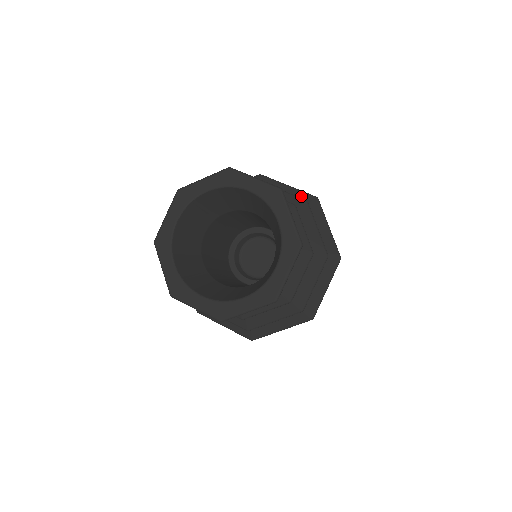
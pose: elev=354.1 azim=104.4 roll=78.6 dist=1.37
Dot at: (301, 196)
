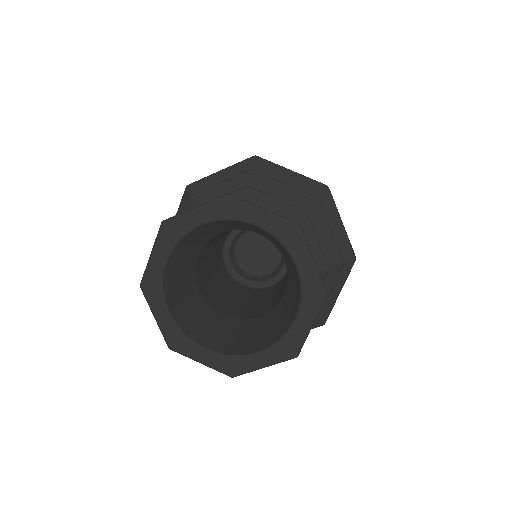
Dot at: (308, 186)
